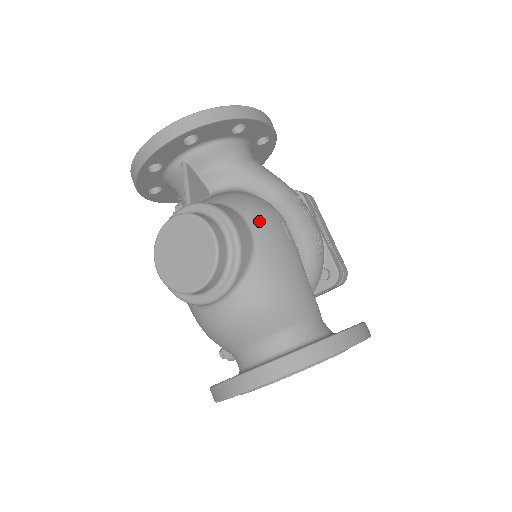
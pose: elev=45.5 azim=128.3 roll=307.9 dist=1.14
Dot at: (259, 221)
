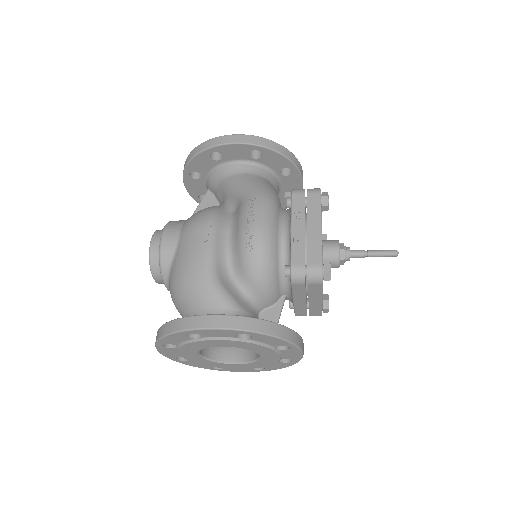
Dot at: (186, 229)
